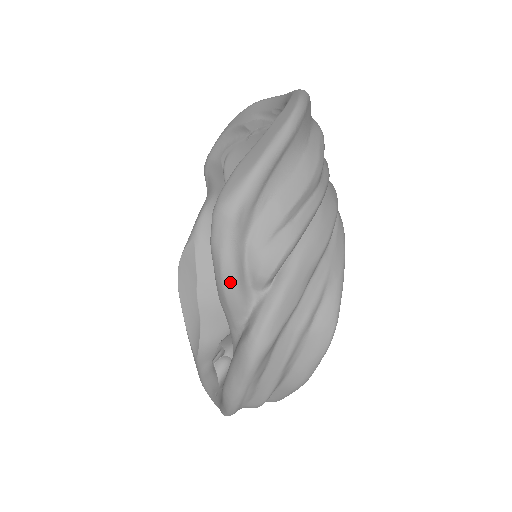
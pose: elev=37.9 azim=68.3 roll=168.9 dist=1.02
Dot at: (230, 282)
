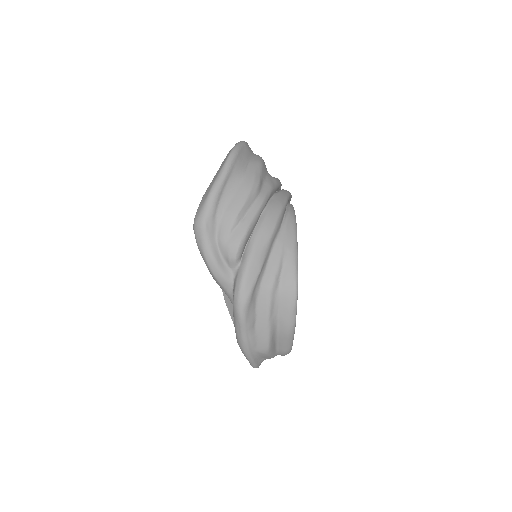
Dot at: (213, 266)
